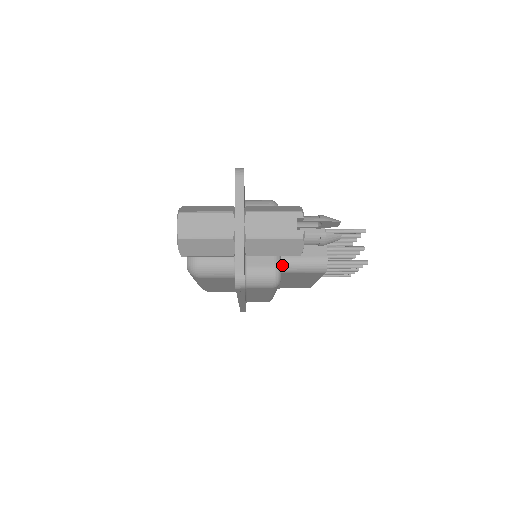
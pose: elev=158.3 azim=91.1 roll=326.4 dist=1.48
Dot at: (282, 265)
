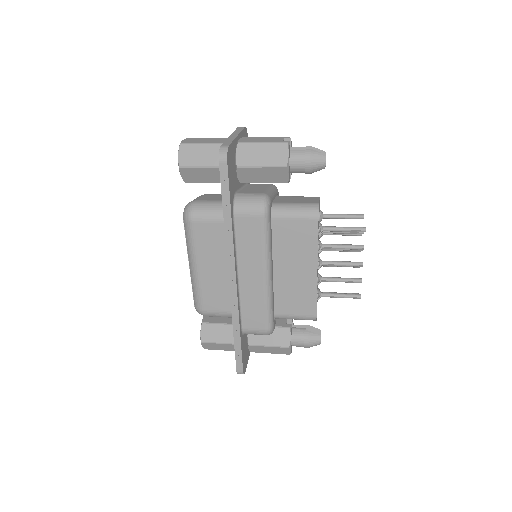
Dot at: (273, 207)
